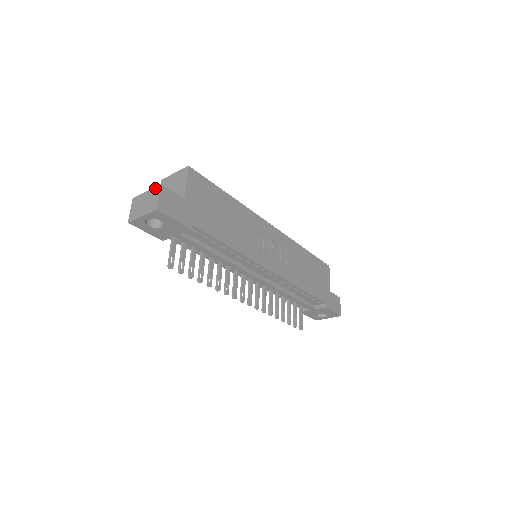
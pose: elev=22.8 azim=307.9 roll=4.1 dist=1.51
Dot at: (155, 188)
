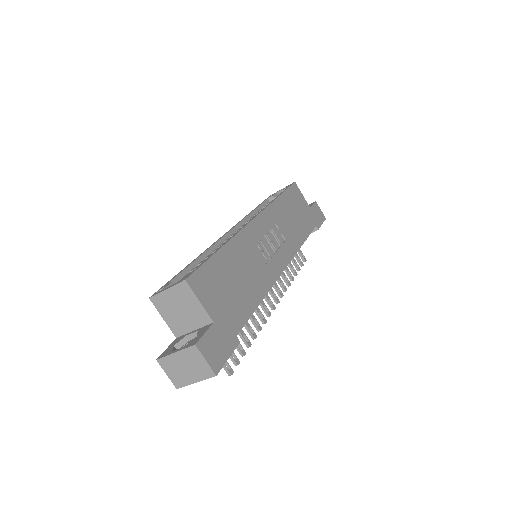
Dot at: (189, 350)
